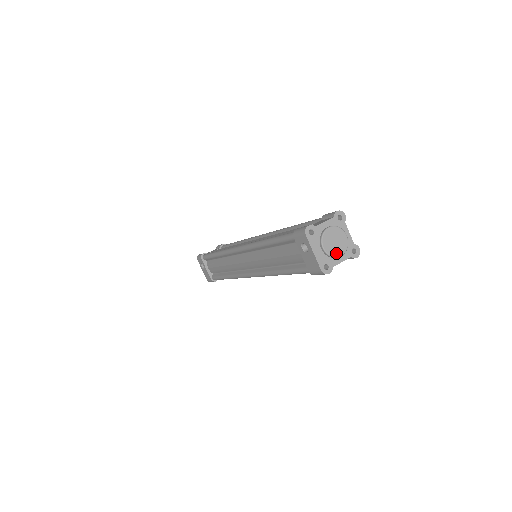
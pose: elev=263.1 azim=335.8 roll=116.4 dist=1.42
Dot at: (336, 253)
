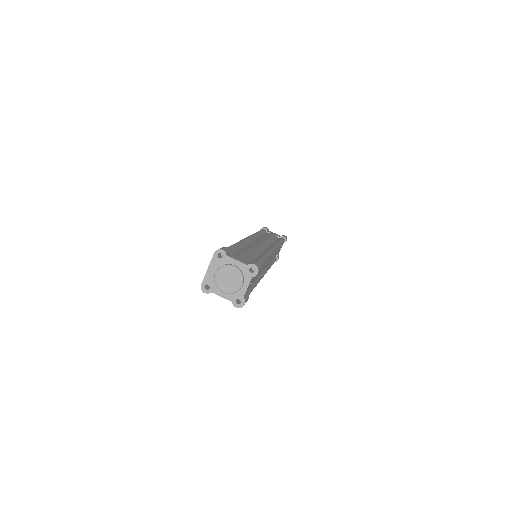
Dot at: (221, 286)
